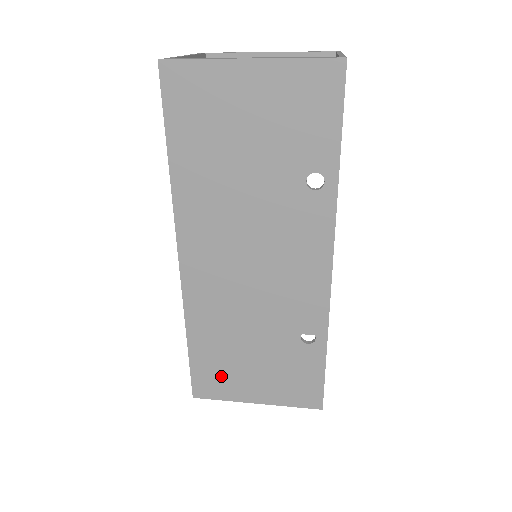
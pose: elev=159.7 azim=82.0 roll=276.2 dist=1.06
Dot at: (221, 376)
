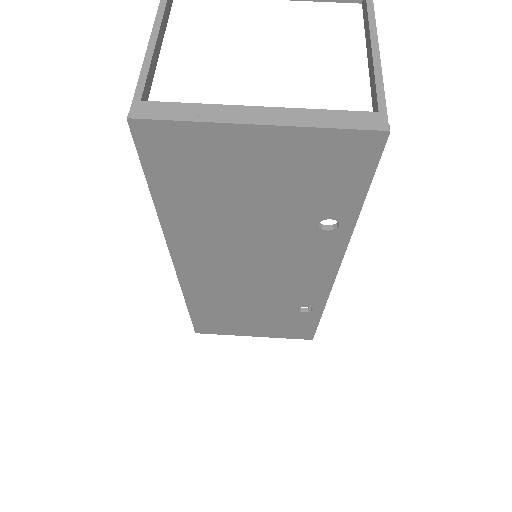
Dot at: (221, 325)
